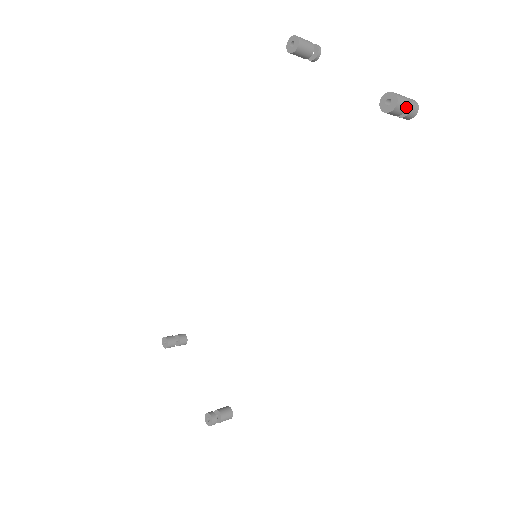
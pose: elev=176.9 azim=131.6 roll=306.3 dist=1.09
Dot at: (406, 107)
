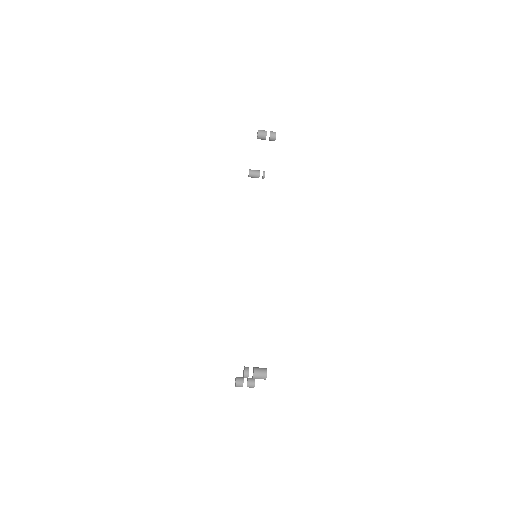
Dot at: (266, 132)
